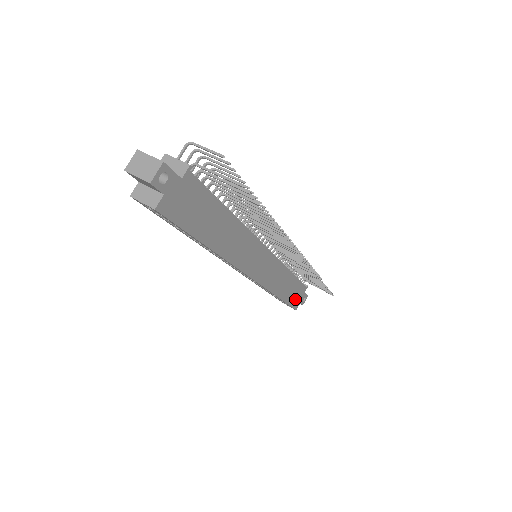
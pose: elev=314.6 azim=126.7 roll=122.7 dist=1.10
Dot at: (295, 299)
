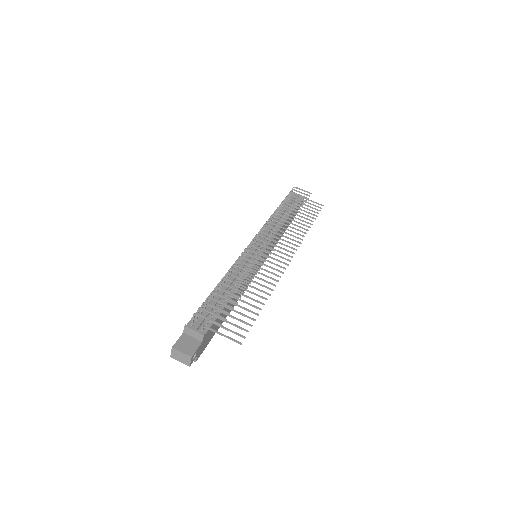
Dot at: (294, 215)
